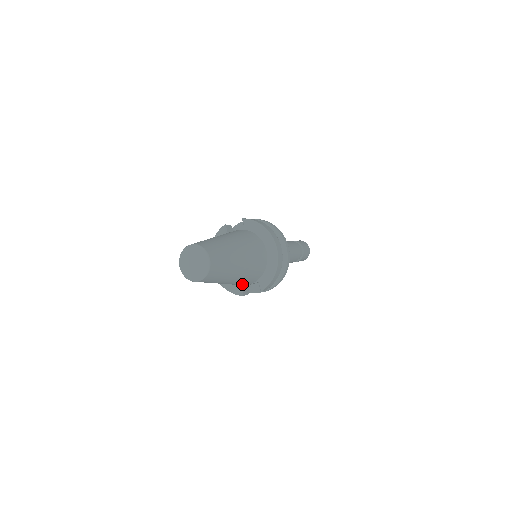
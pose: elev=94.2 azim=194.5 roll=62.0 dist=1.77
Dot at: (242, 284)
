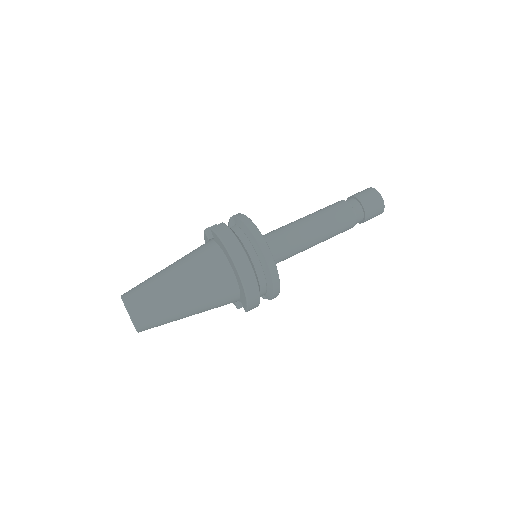
Dot at: occluded
